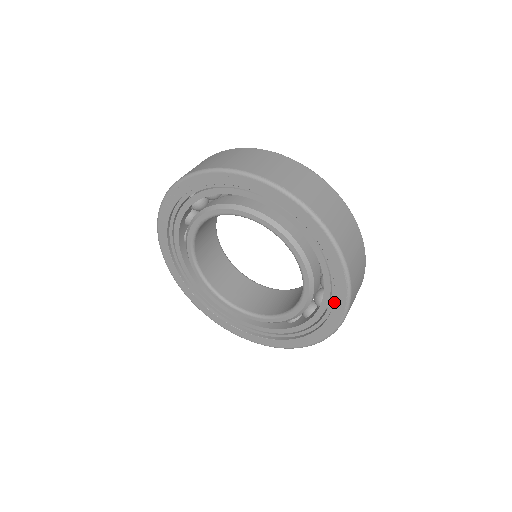
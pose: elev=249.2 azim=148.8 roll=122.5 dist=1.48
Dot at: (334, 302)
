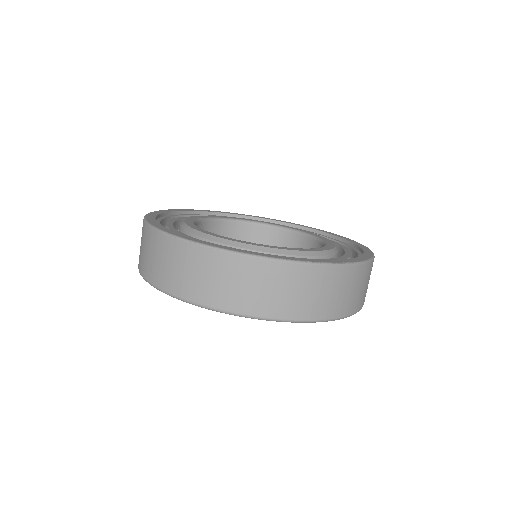
Dot at: occluded
